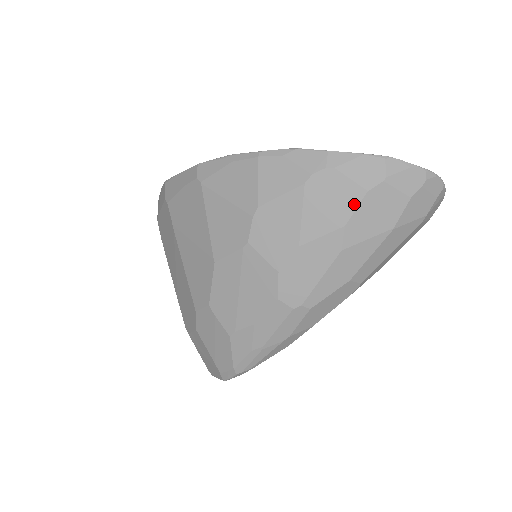
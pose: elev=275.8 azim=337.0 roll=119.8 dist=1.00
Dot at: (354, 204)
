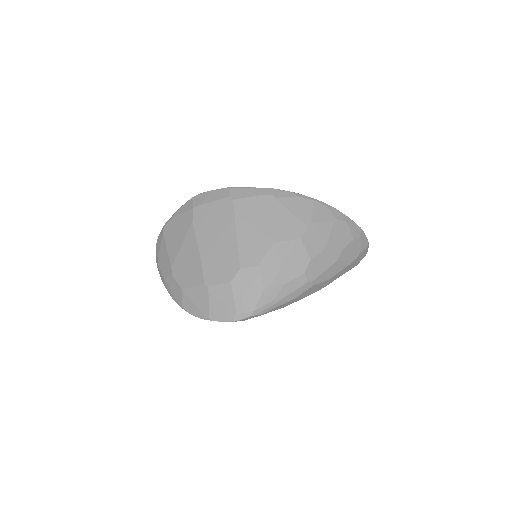
Dot at: (348, 242)
